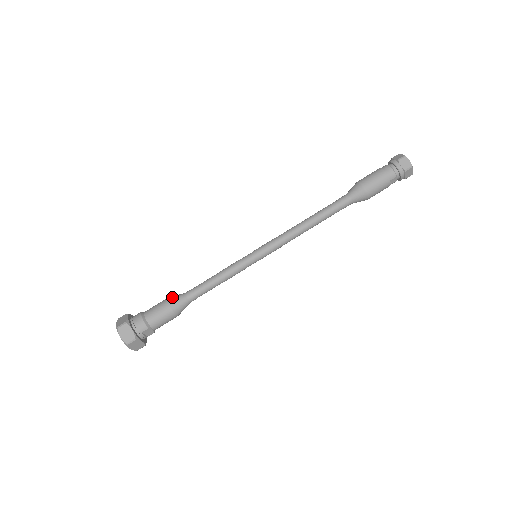
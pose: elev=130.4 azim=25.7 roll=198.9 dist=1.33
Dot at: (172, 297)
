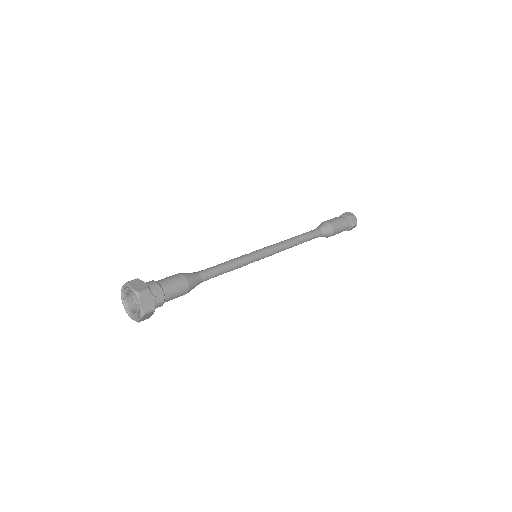
Dot at: occluded
